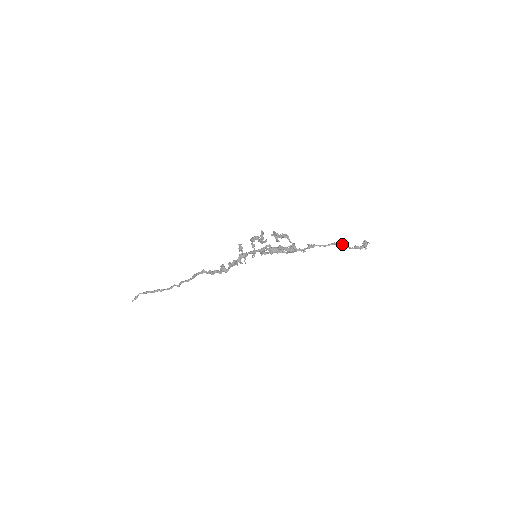
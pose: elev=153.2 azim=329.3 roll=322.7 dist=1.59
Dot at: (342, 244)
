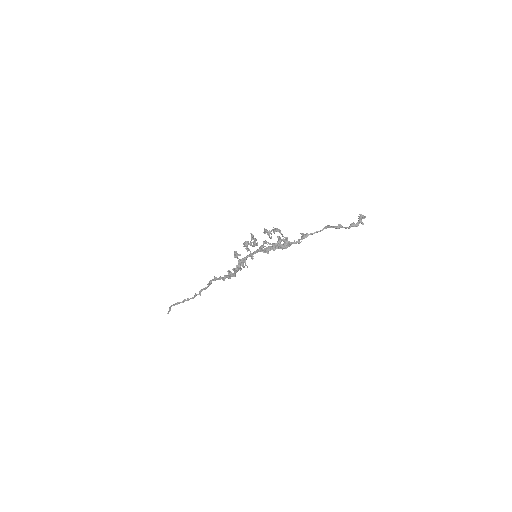
Dot at: (336, 226)
